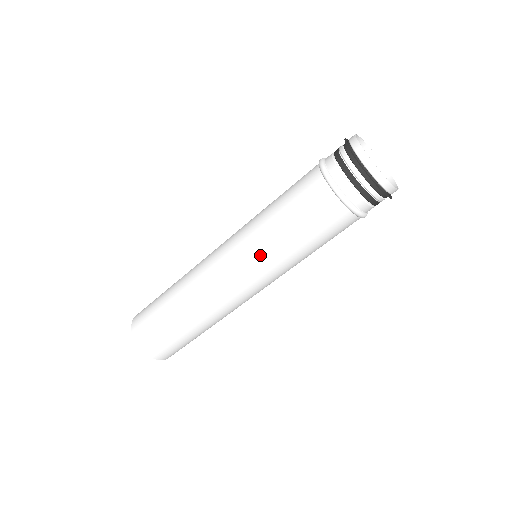
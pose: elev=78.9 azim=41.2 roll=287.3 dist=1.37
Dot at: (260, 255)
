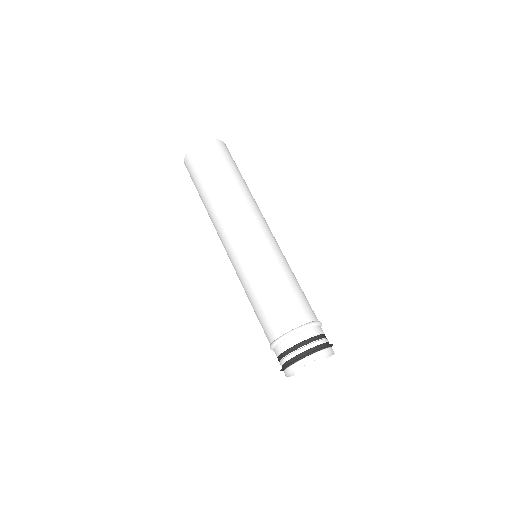
Dot at: (239, 277)
